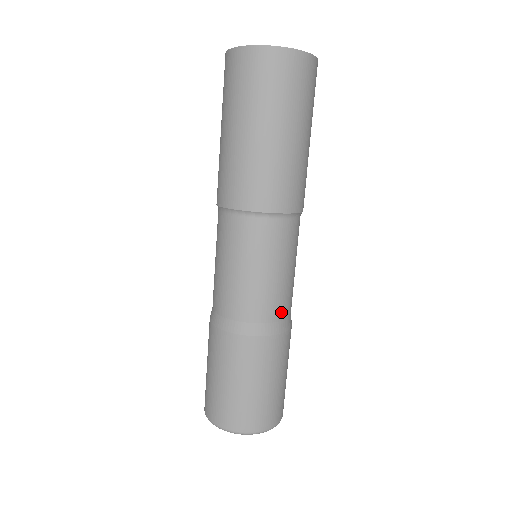
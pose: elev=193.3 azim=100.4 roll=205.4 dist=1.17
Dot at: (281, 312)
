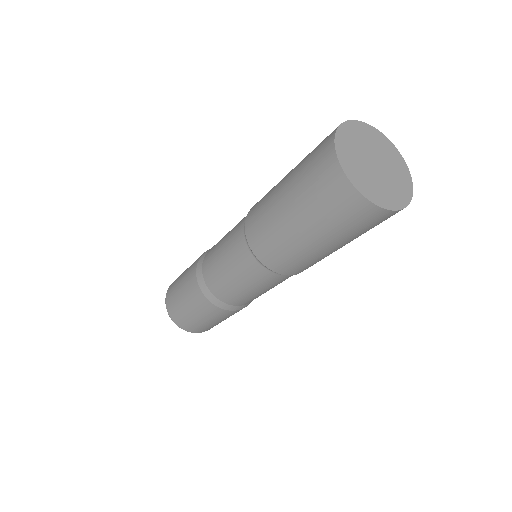
Dot at: occluded
